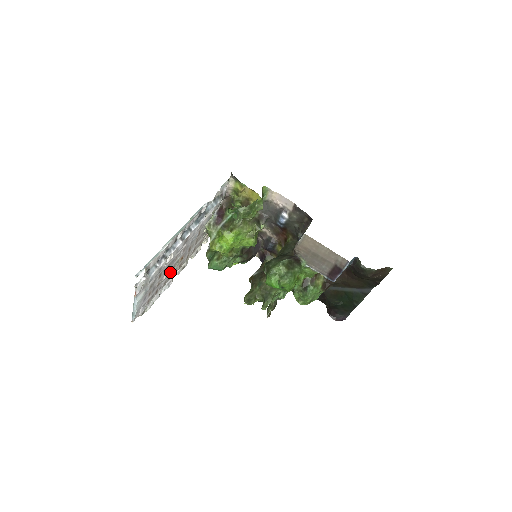
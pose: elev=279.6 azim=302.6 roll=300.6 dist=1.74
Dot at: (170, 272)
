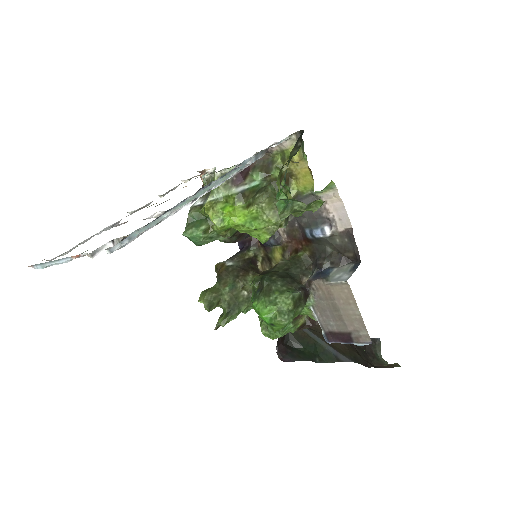
Dot at: occluded
